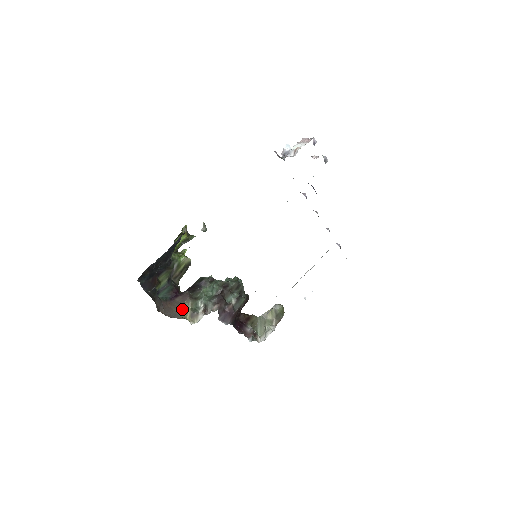
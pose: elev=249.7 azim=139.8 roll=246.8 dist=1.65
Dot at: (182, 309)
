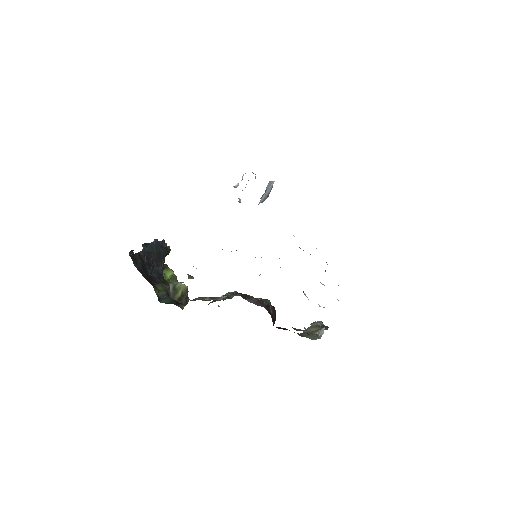
Dot at: occluded
